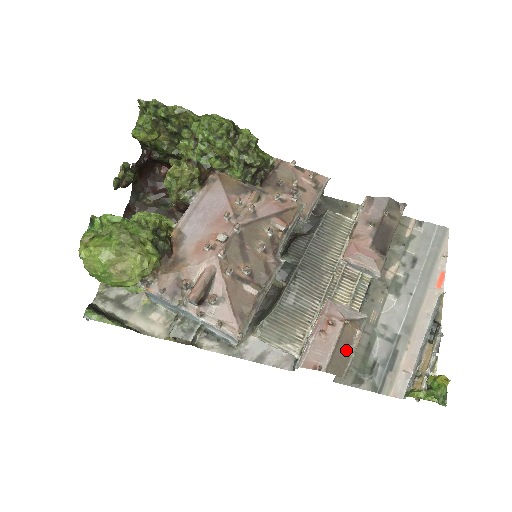
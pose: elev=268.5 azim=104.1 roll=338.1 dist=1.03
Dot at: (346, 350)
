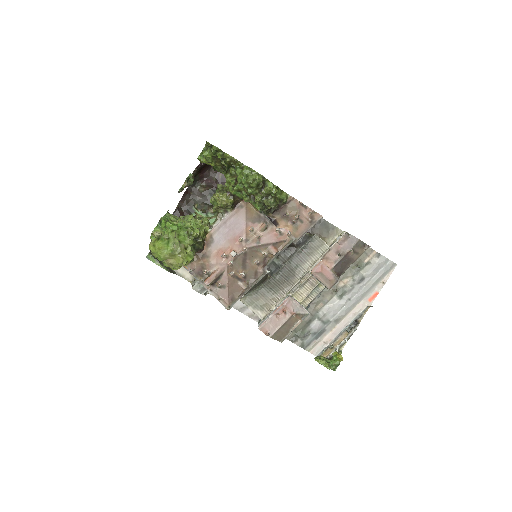
Dot at: (288, 329)
